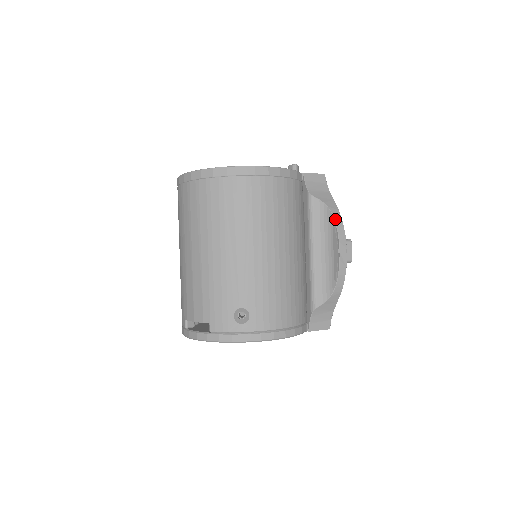
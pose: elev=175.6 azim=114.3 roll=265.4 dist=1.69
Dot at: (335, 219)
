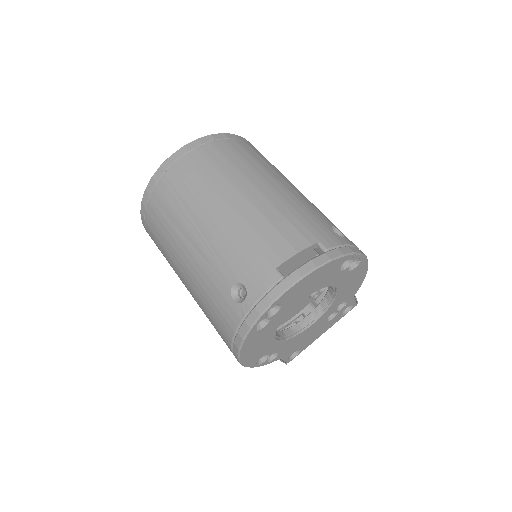
Dot at: occluded
